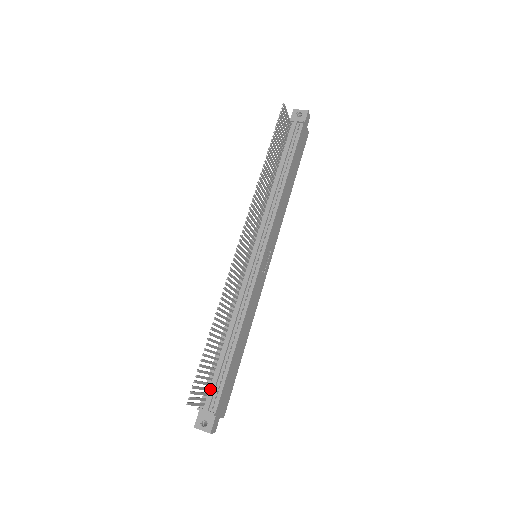
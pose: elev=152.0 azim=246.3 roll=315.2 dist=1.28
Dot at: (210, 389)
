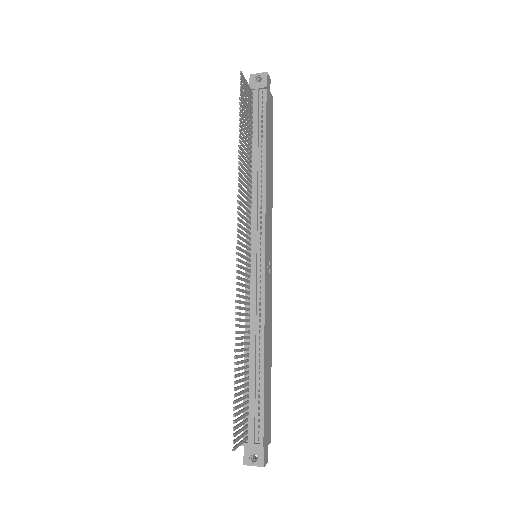
Dot at: (249, 419)
